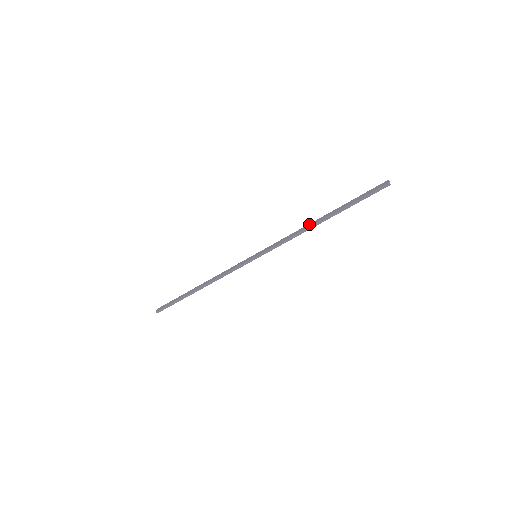
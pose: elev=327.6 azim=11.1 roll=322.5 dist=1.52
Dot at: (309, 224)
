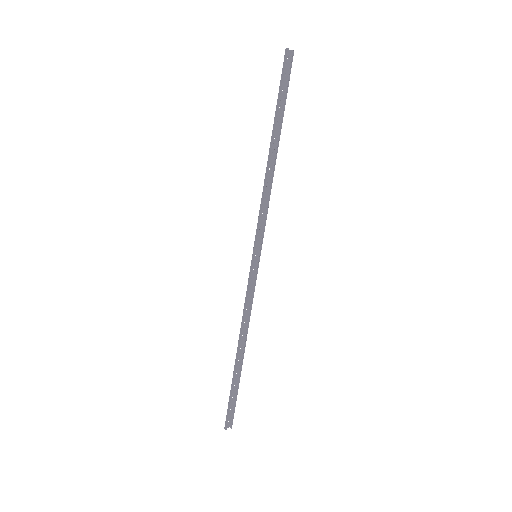
Dot at: (270, 169)
